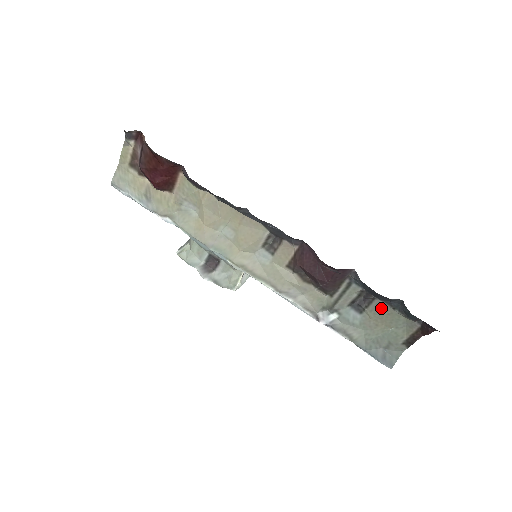
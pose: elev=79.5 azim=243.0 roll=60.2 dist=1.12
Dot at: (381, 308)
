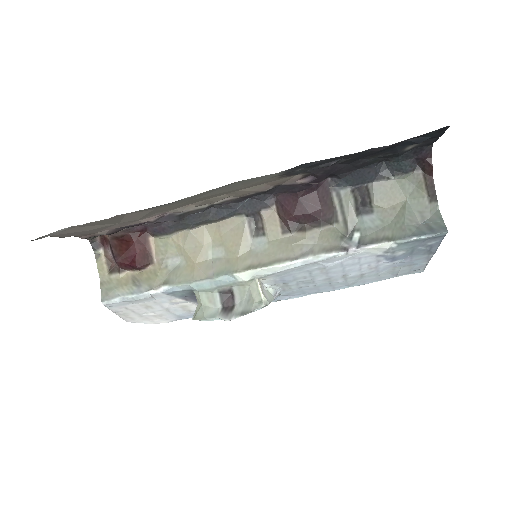
Dot at: (380, 189)
